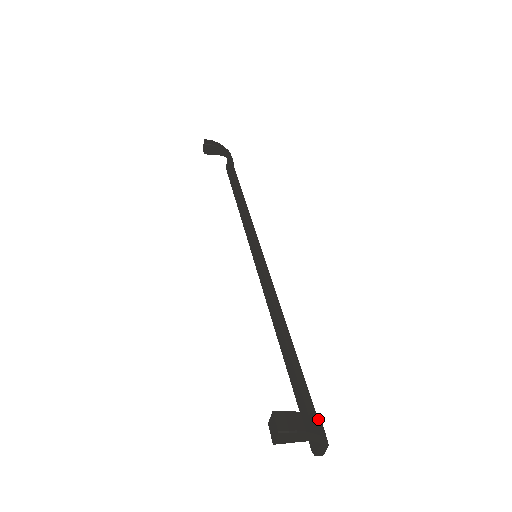
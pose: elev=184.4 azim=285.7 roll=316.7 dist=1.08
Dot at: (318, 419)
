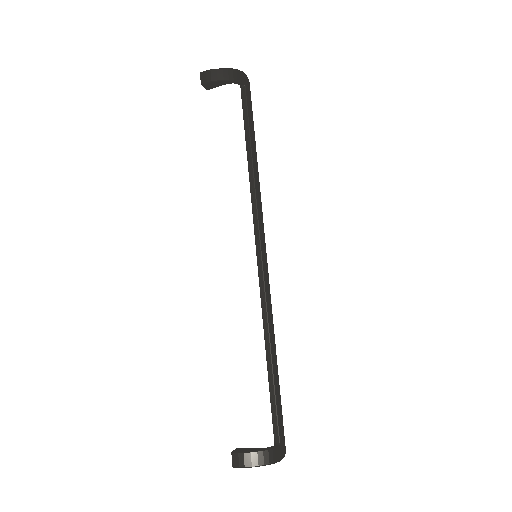
Dot at: (269, 450)
